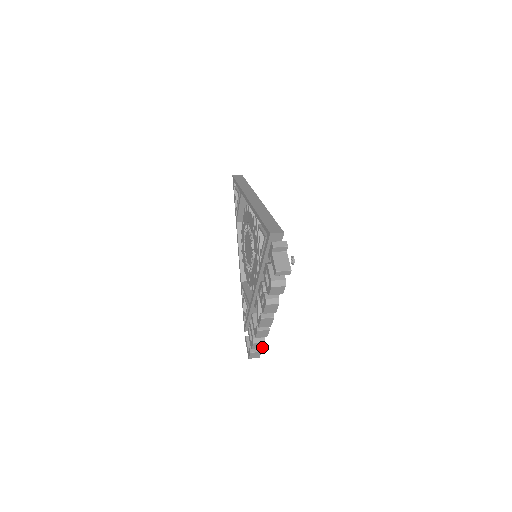
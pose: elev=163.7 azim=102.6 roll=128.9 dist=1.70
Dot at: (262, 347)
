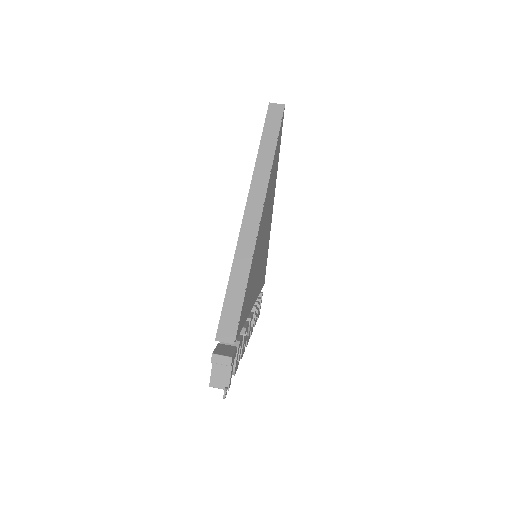
Dot at: occluded
